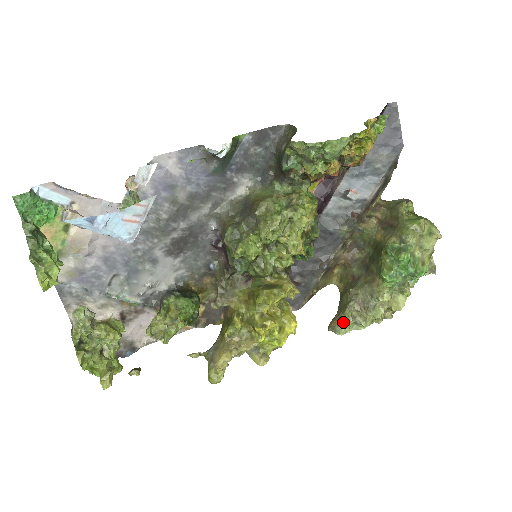
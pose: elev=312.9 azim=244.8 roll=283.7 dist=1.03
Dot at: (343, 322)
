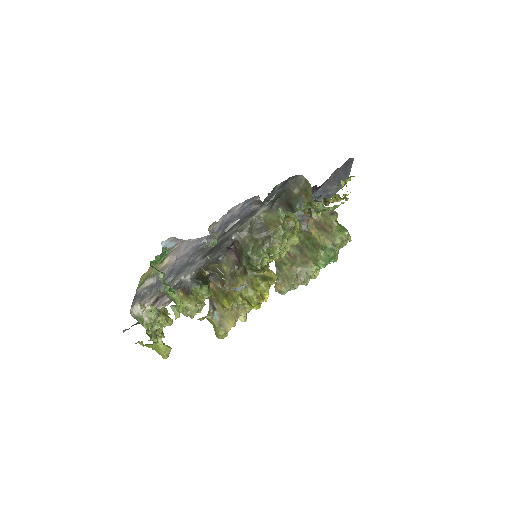
Dot at: (287, 288)
